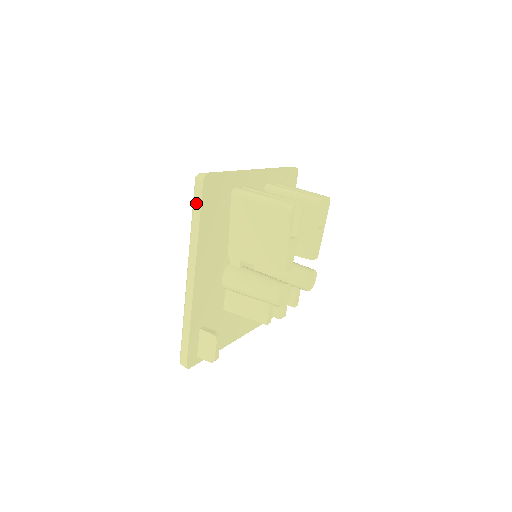
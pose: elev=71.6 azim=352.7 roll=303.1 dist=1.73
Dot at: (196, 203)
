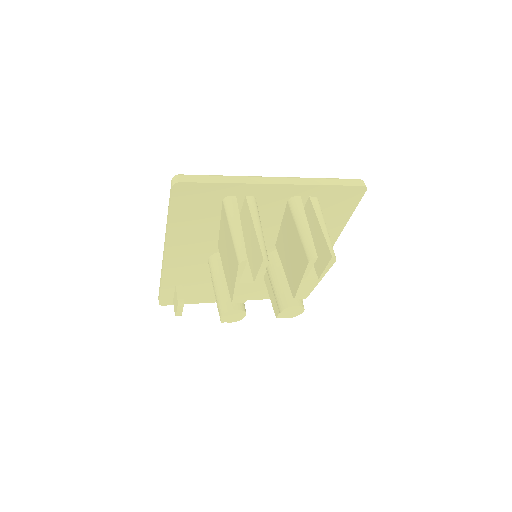
Dot at: (169, 199)
